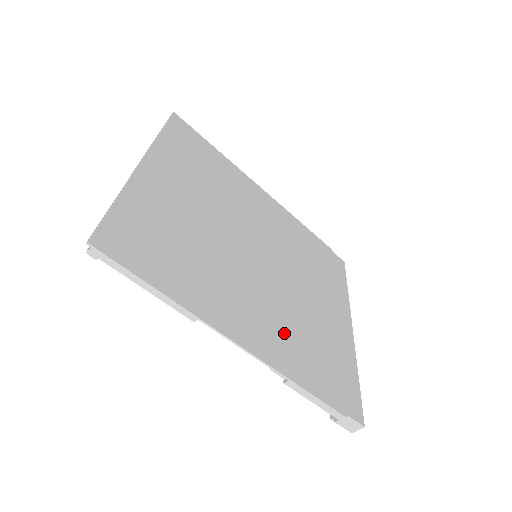
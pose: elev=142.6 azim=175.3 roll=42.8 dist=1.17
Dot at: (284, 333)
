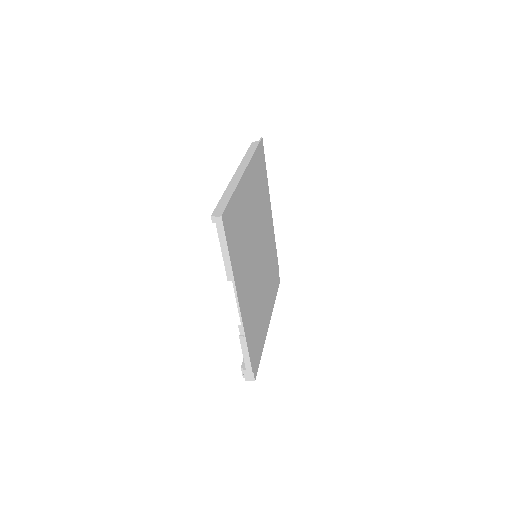
Dot at: (251, 310)
